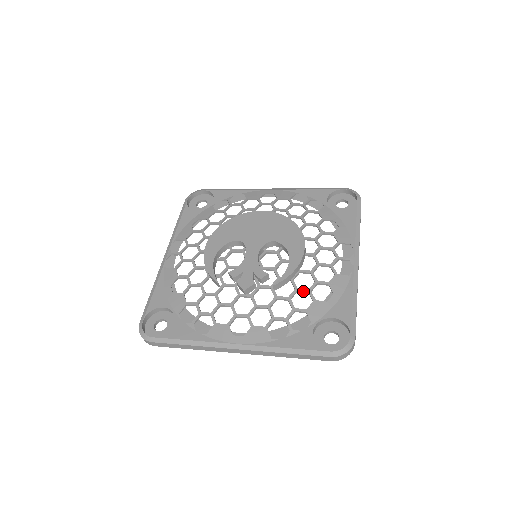
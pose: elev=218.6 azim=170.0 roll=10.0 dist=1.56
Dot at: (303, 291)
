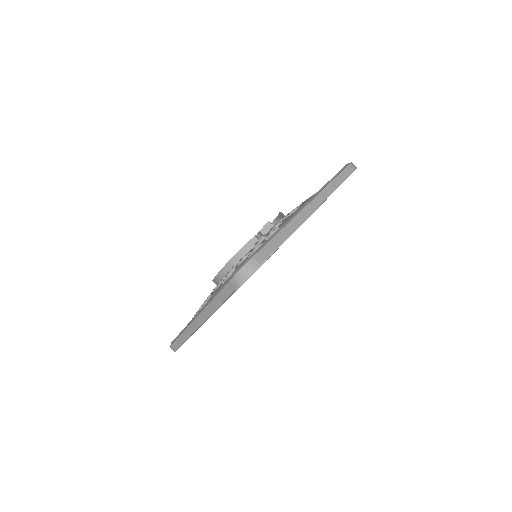
Dot at: occluded
